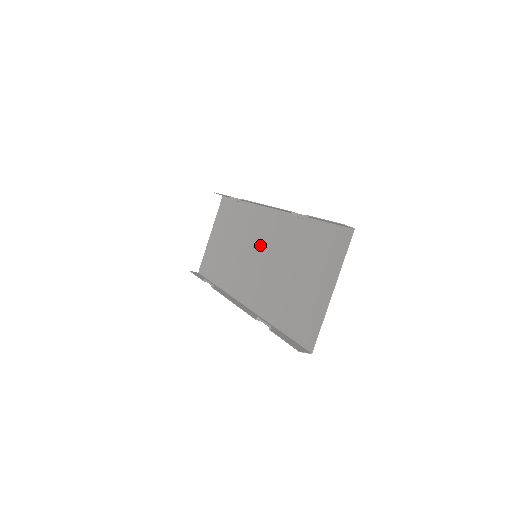
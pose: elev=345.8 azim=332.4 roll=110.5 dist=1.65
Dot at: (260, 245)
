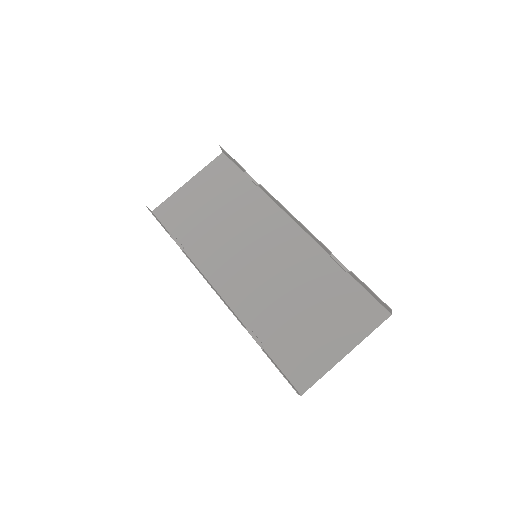
Dot at: (265, 248)
